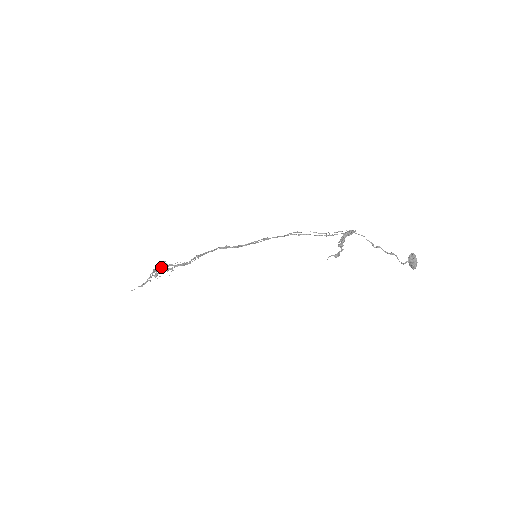
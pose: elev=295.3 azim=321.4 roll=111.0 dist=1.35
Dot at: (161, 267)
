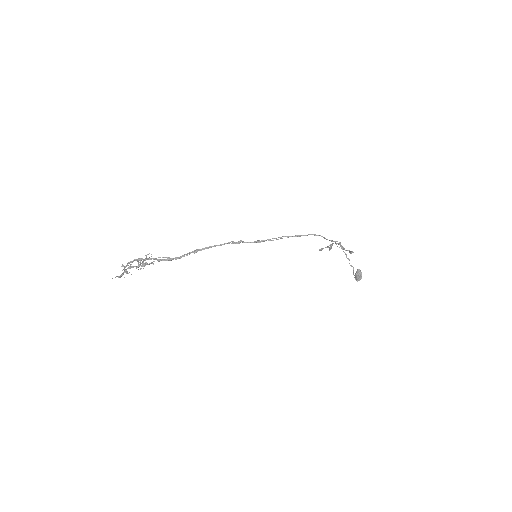
Dot at: (140, 260)
